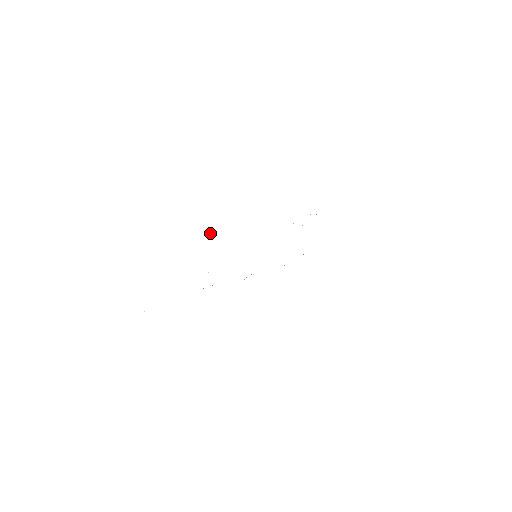
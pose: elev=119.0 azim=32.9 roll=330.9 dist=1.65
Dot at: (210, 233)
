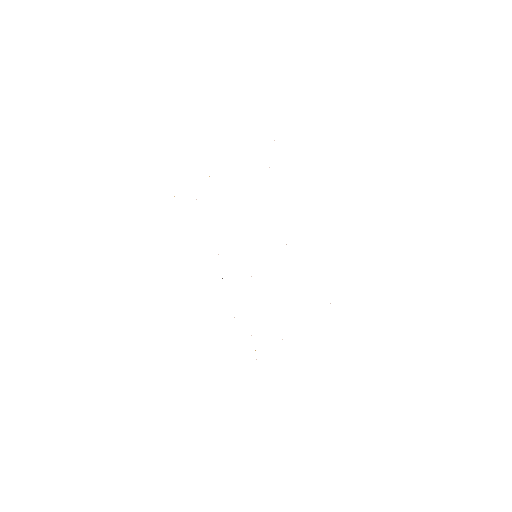
Dot at: occluded
